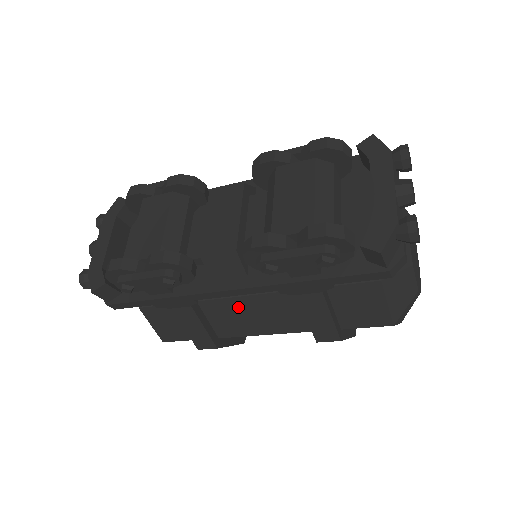
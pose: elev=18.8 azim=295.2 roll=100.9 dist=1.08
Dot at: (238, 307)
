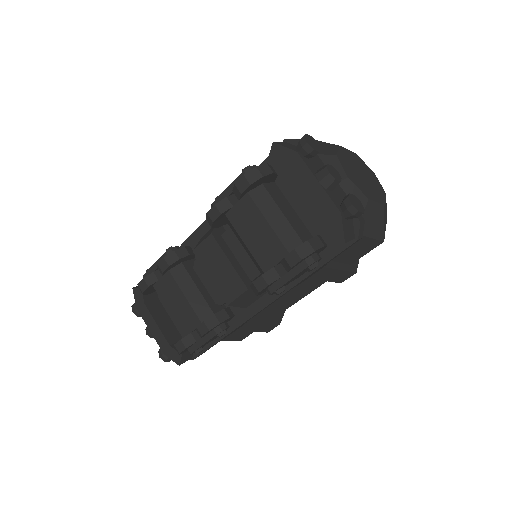
Dot at: occluded
